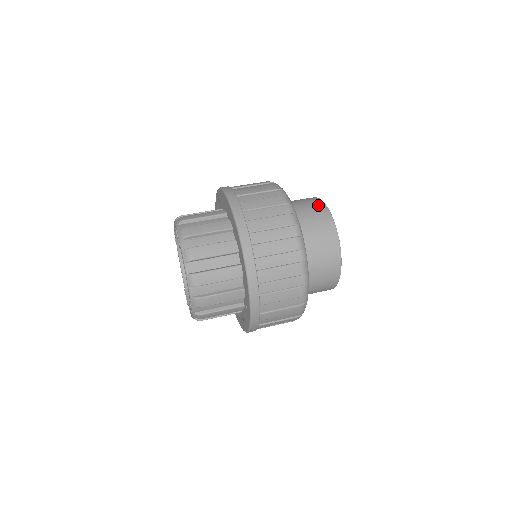
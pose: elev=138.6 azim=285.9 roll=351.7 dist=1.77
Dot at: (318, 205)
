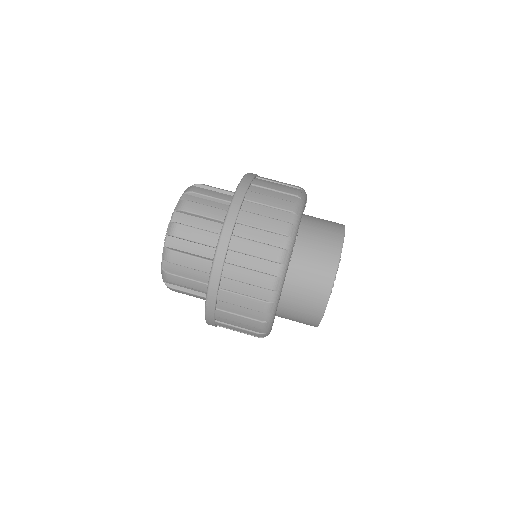
Dot at: (330, 260)
